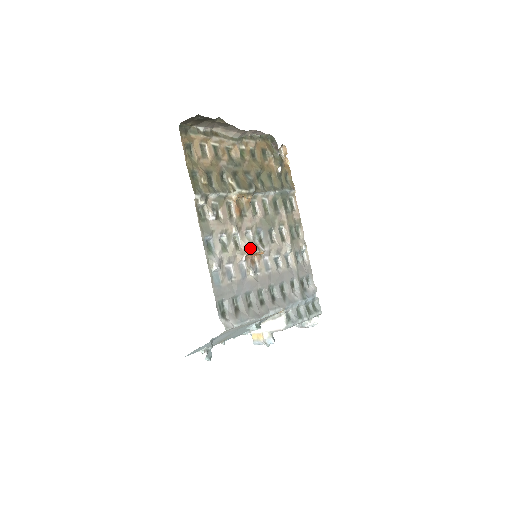
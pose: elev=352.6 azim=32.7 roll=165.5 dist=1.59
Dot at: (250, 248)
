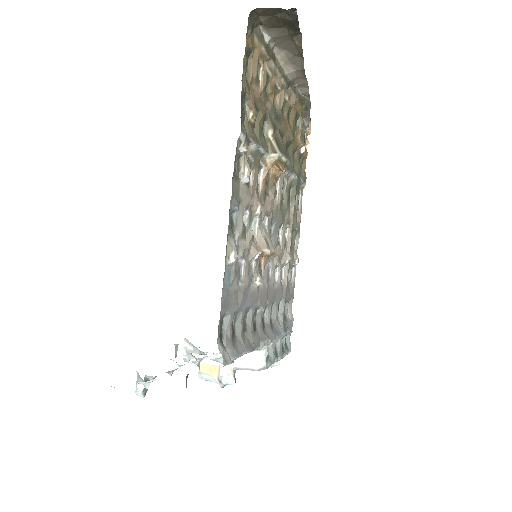
Dot at: (268, 243)
